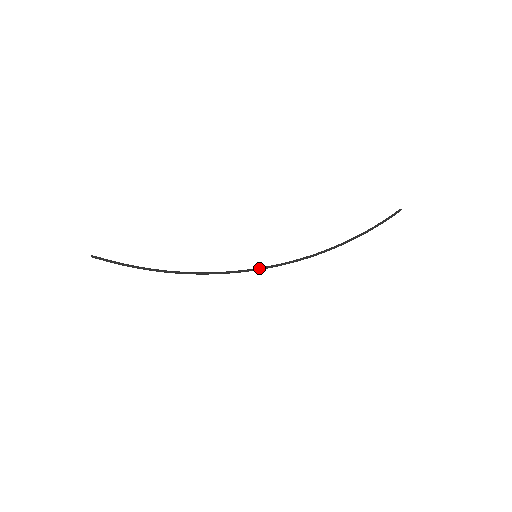
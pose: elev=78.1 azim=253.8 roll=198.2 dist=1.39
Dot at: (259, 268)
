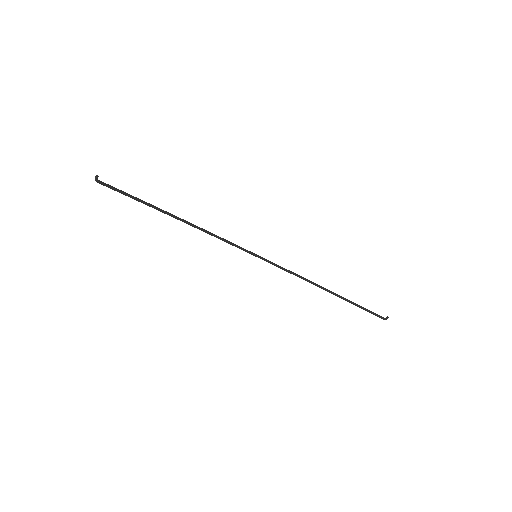
Dot at: occluded
